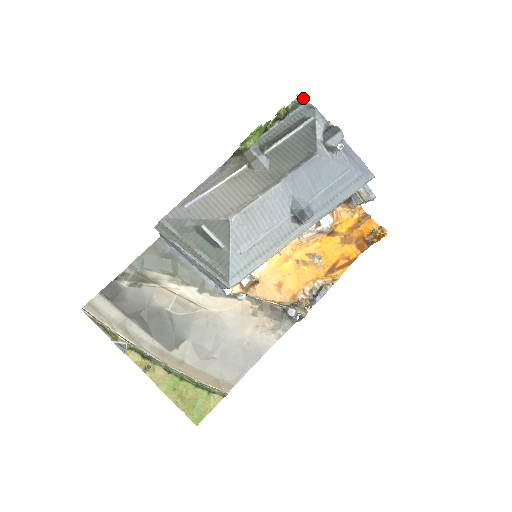
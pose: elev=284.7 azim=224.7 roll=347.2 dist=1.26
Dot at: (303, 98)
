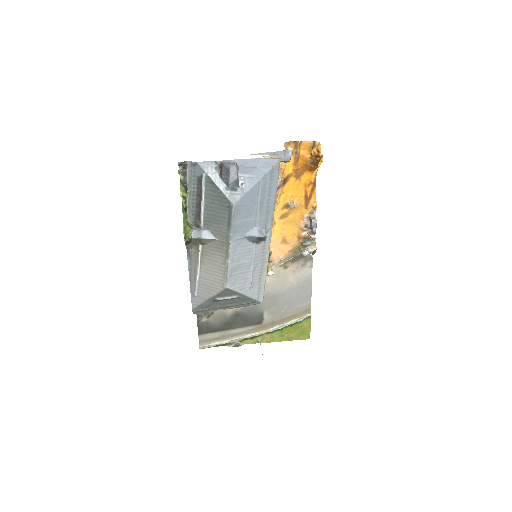
Dot at: (182, 163)
